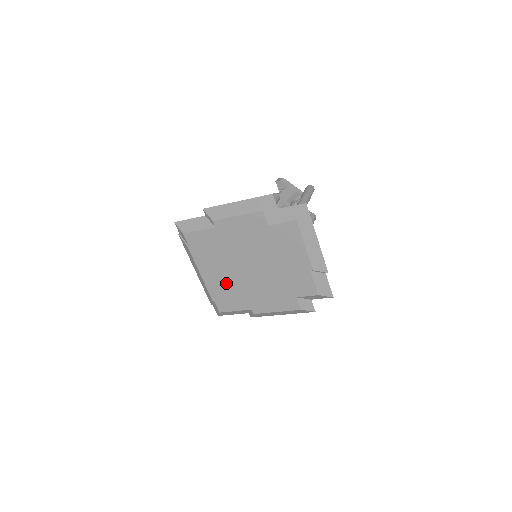
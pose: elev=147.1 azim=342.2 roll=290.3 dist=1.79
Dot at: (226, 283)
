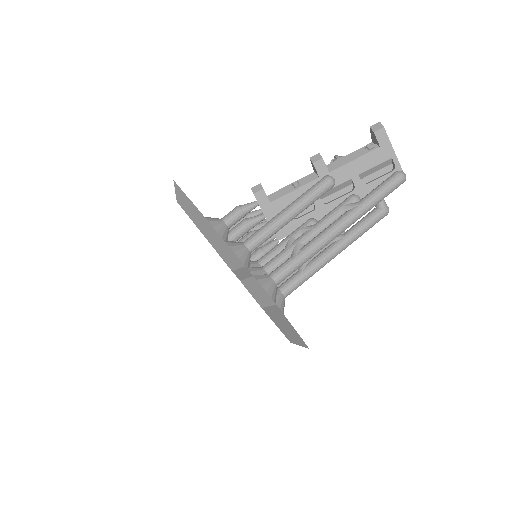
Dot at: occluded
